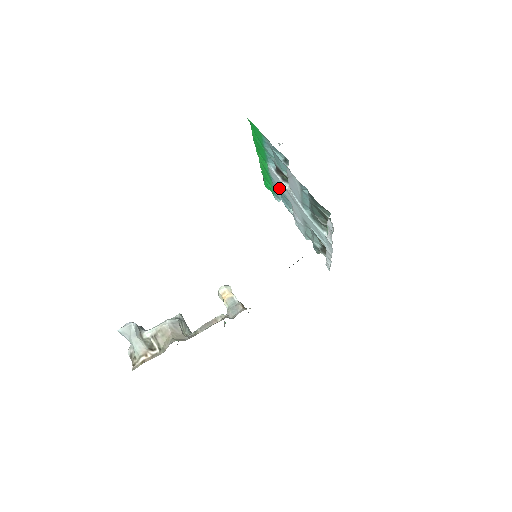
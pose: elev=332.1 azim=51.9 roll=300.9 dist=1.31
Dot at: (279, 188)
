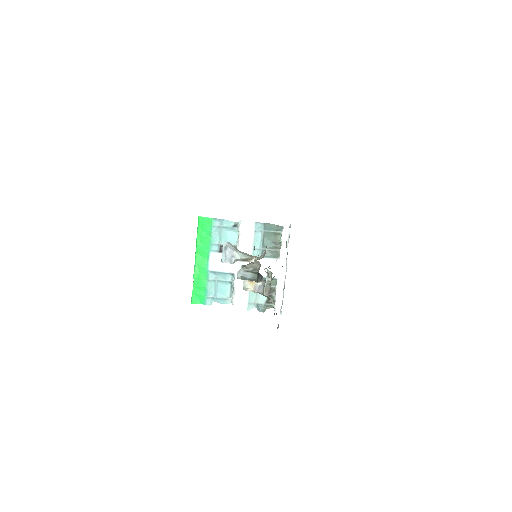
Dot at: (216, 279)
